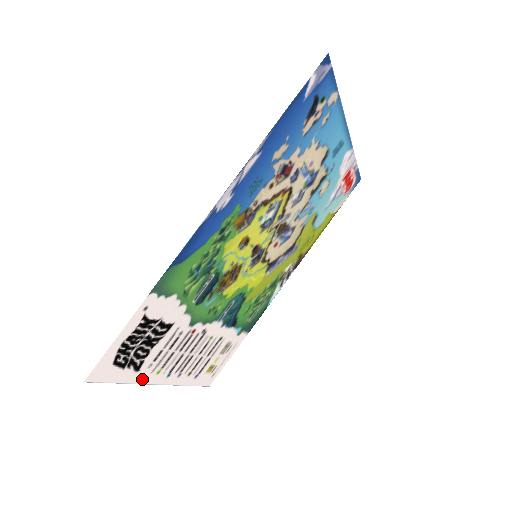
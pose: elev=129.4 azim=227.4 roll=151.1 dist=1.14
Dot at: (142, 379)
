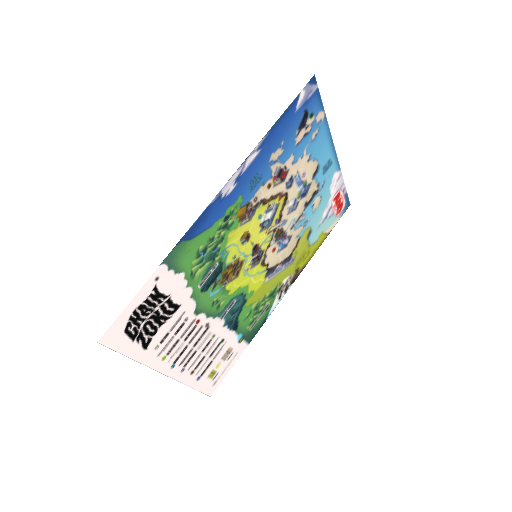
Dot at: (148, 361)
